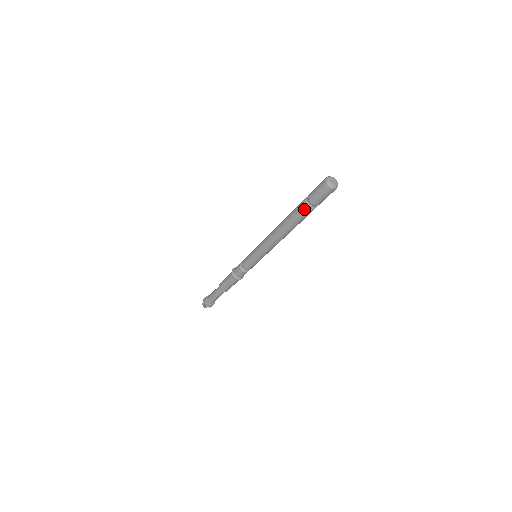
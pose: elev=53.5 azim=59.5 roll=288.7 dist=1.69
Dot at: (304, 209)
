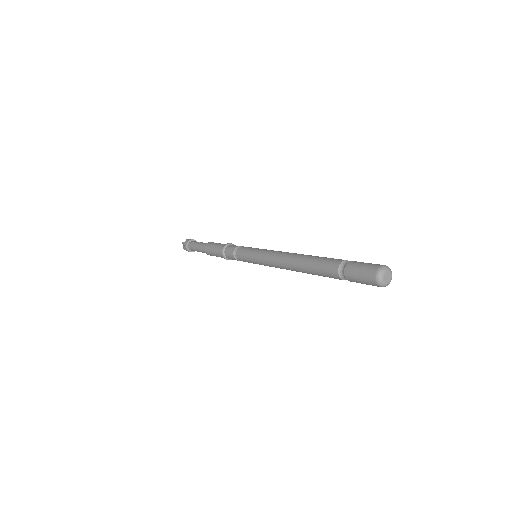
Dot at: (332, 271)
